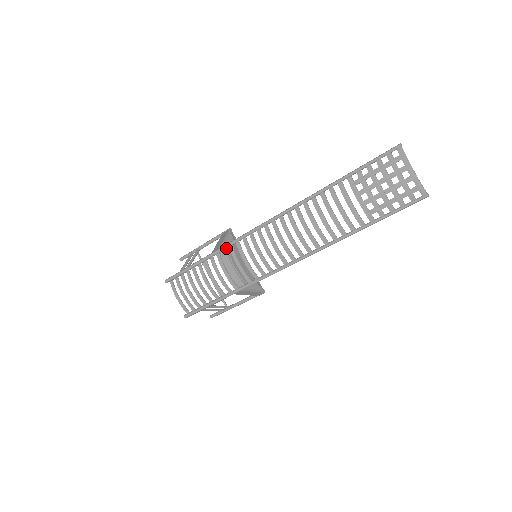
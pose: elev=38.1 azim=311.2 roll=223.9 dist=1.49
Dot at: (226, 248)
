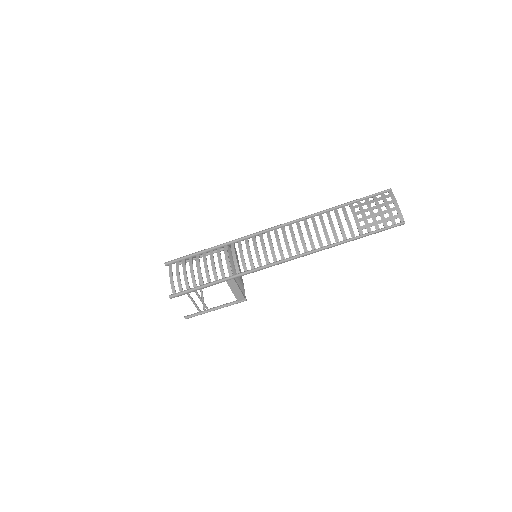
Dot at: (234, 242)
